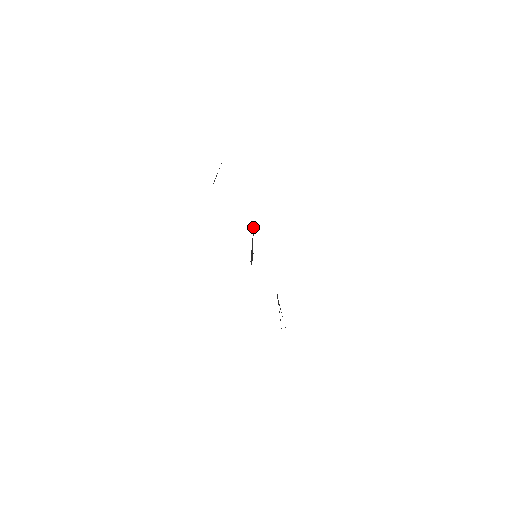
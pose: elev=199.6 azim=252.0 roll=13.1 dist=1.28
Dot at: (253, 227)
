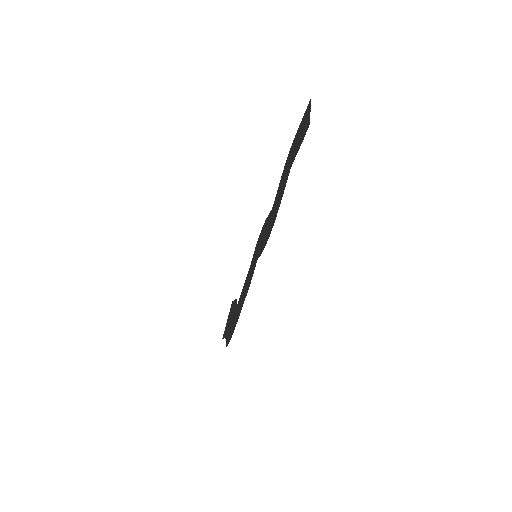
Dot at: (262, 231)
